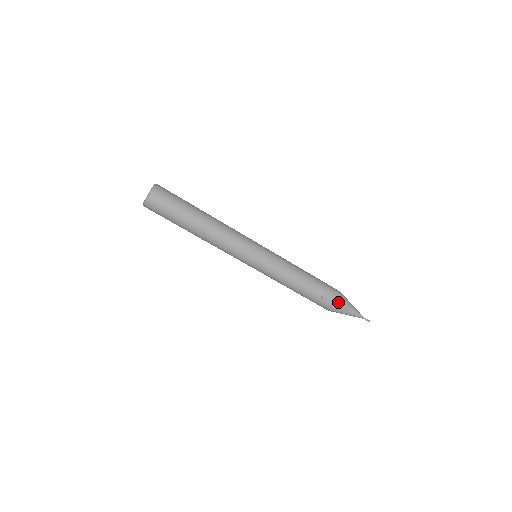
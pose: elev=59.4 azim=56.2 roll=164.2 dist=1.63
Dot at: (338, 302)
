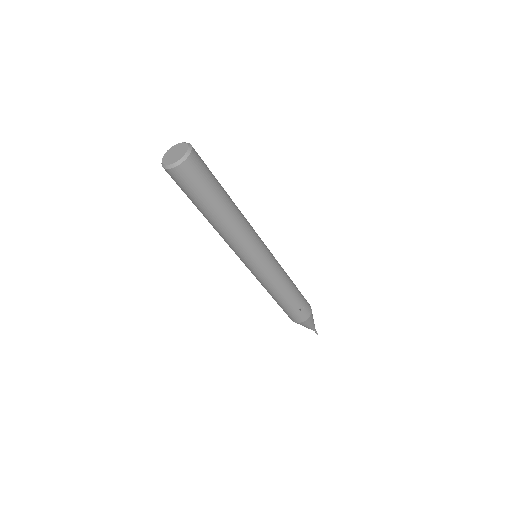
Dot at: (310, 314)
